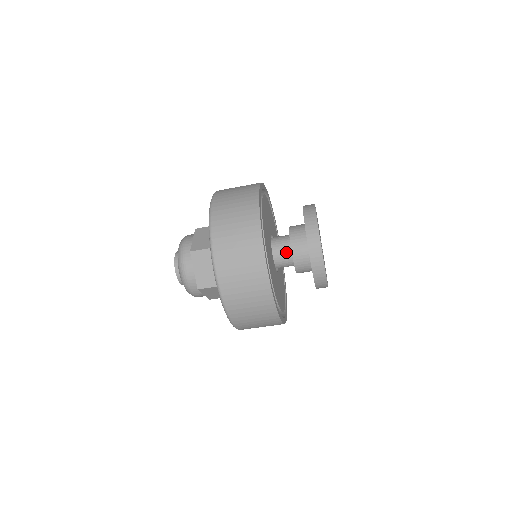
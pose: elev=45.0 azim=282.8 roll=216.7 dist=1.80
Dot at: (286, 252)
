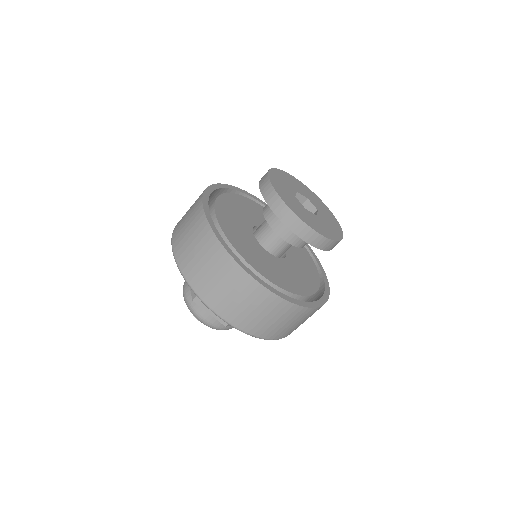
Dot at: (266, 224)
